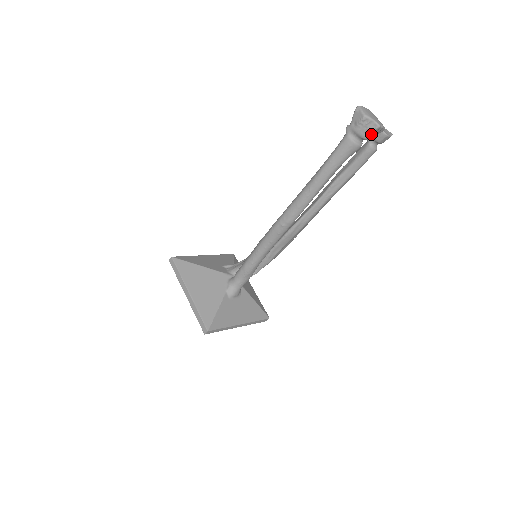
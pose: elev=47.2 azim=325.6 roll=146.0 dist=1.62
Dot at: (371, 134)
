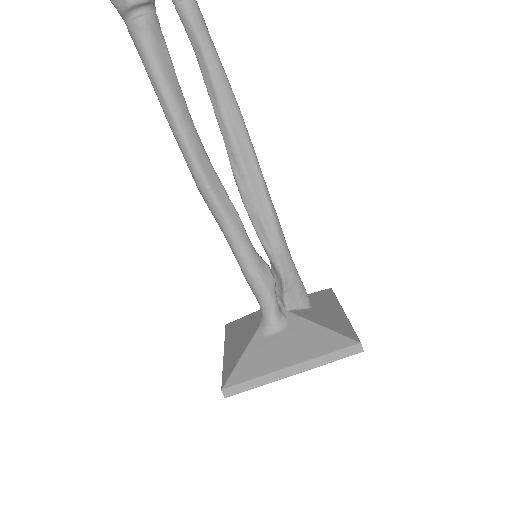
Dot at: out of frame
